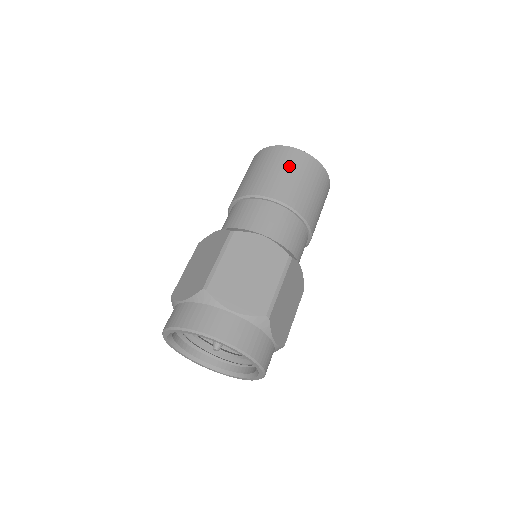
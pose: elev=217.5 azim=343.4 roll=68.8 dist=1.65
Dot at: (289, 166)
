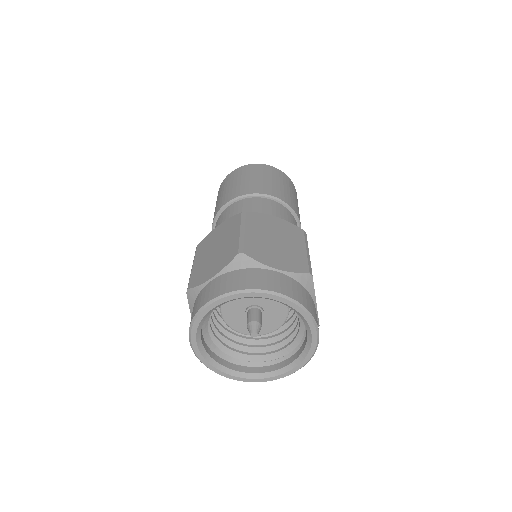
Dot at: (225, 186)
